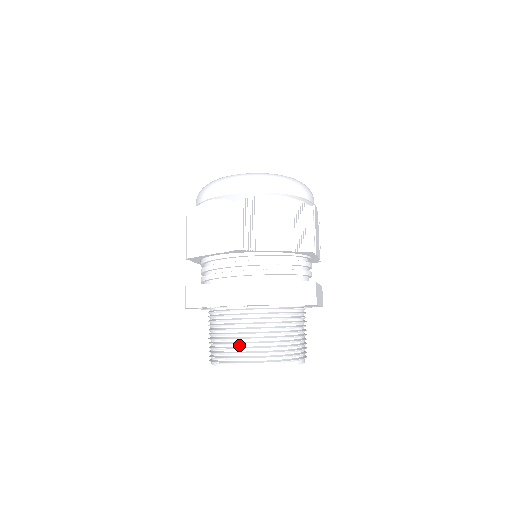
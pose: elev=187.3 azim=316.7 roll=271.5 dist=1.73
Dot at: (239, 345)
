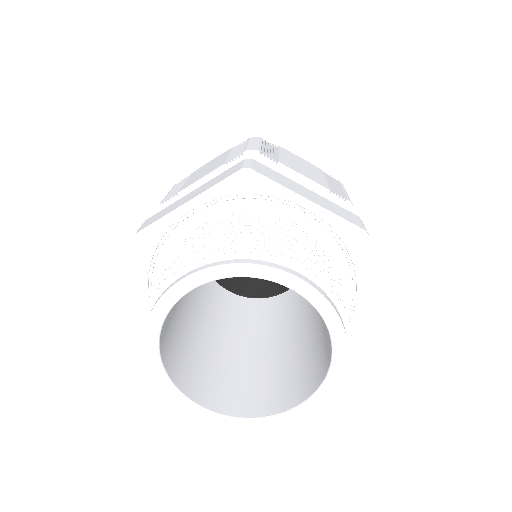
Dot at: occluded
